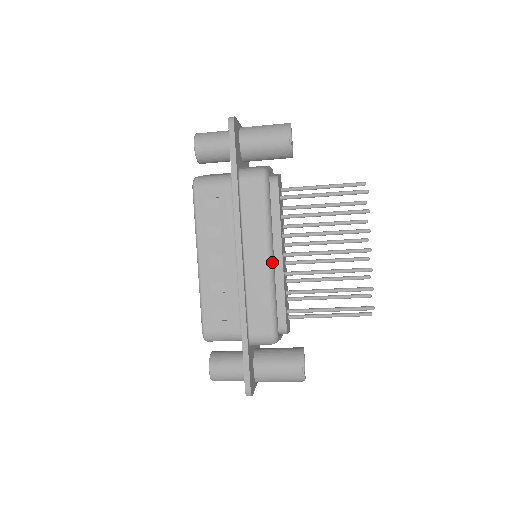
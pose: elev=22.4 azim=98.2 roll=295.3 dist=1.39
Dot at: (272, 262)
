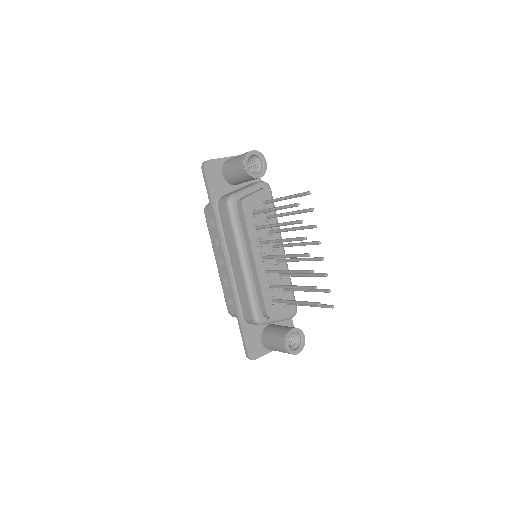
Dot at: (245, 266)
